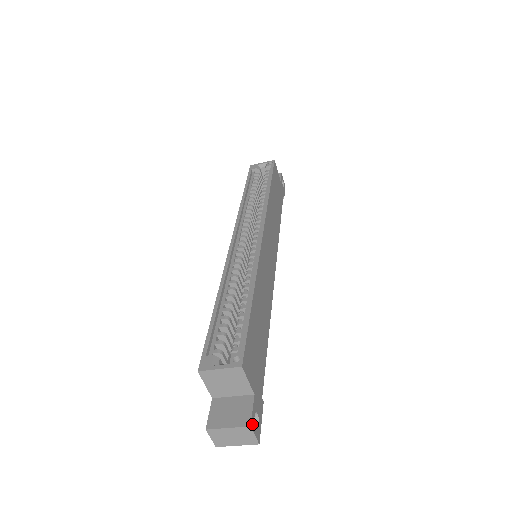
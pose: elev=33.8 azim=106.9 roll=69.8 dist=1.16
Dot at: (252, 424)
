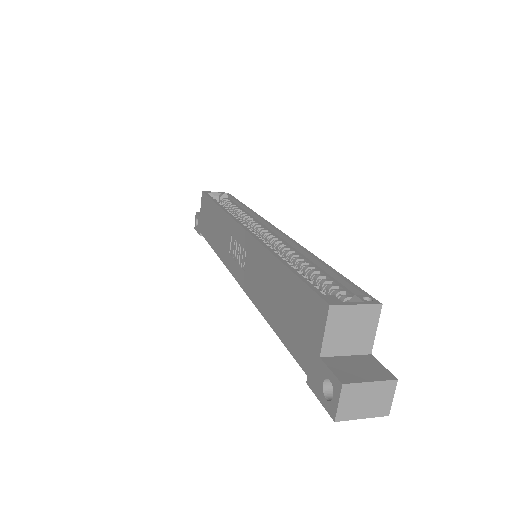
Dot at: (392, 380)
